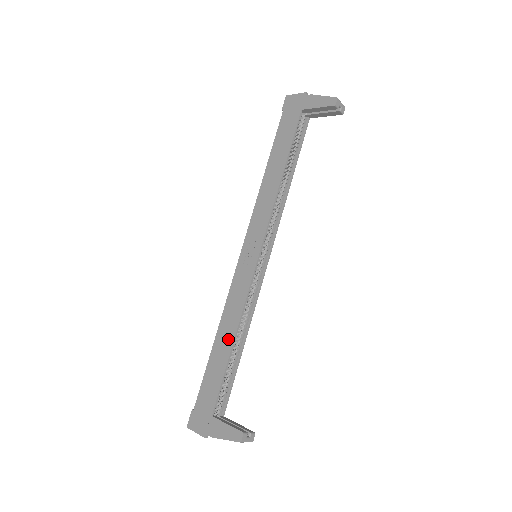
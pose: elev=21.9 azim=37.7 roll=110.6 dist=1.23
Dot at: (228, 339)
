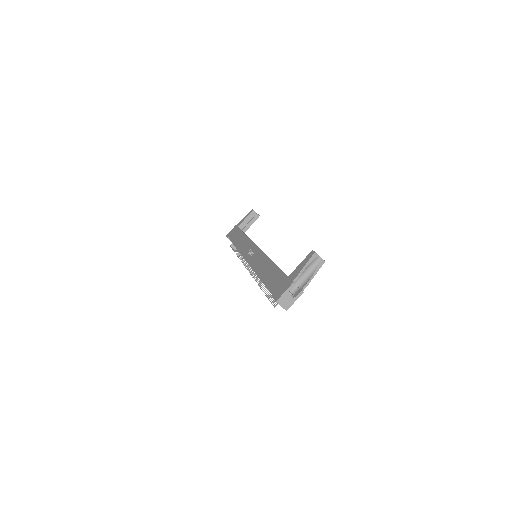
Dot at: (267, 265)
